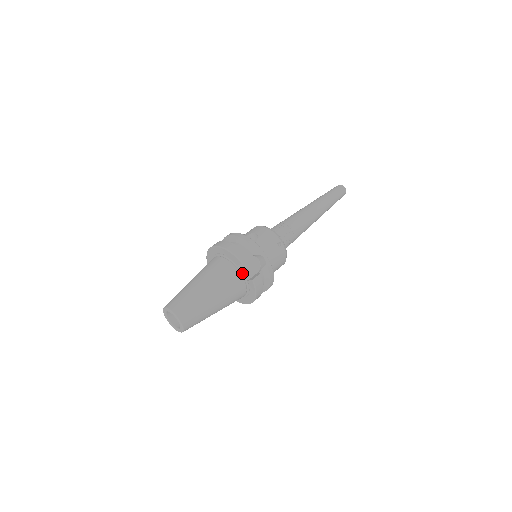
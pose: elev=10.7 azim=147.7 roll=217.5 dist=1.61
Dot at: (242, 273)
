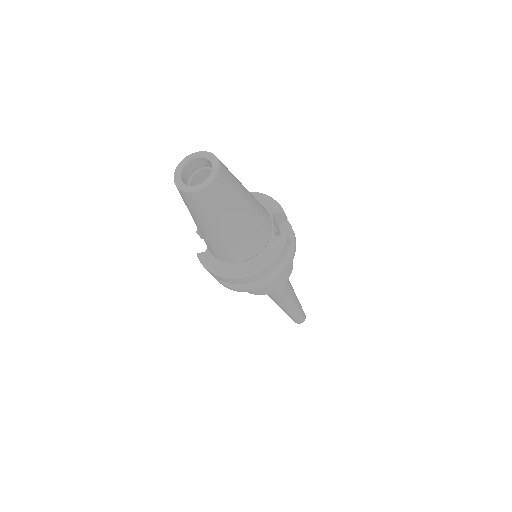
Dot at: (272, 225)
